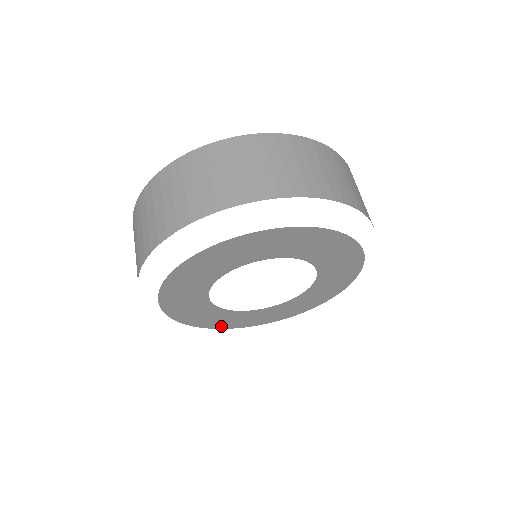
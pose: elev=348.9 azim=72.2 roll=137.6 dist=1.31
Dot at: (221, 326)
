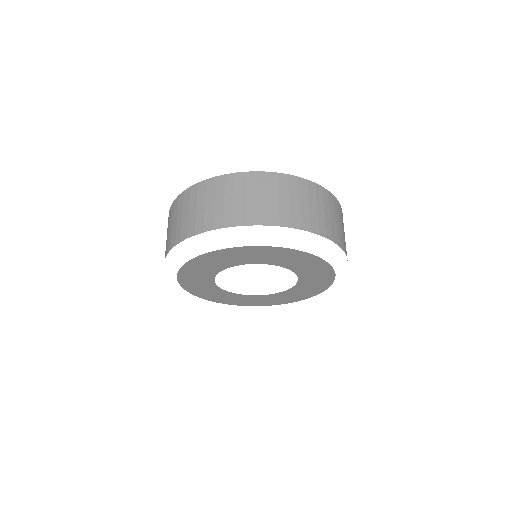
Dot at: (237, 304)
